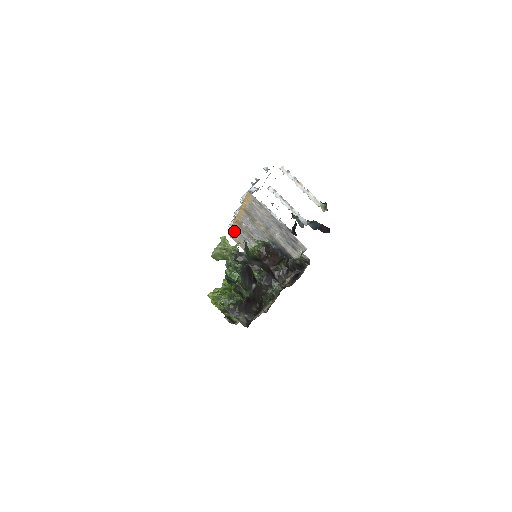
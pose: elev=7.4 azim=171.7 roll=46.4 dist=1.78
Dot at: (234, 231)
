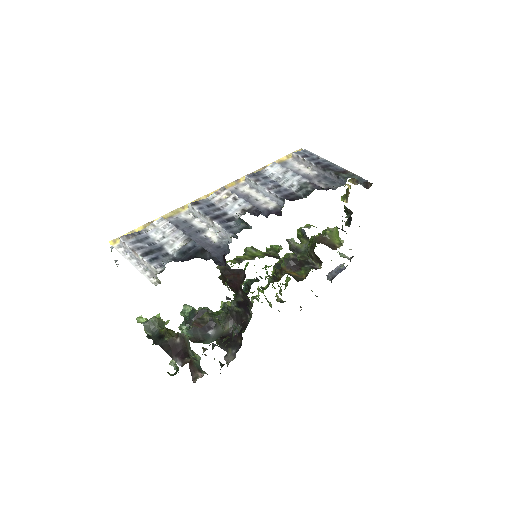
Dot at: occluded
